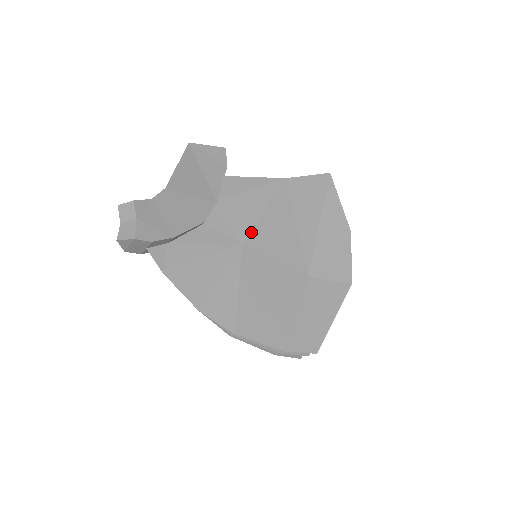
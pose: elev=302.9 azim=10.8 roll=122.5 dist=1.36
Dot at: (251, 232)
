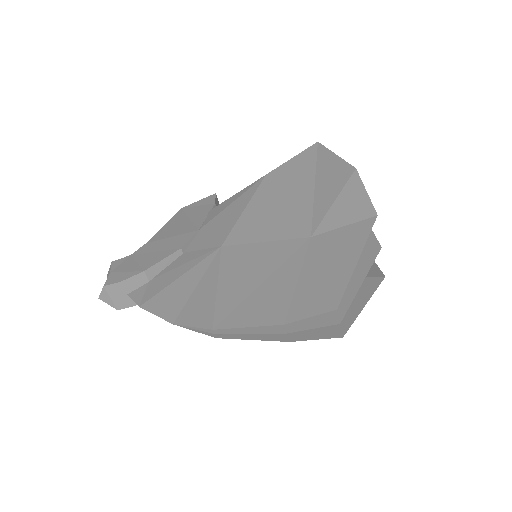
Dot at: (231, 232)
